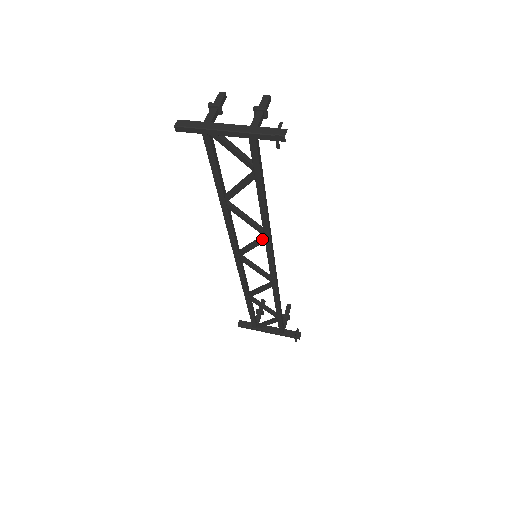
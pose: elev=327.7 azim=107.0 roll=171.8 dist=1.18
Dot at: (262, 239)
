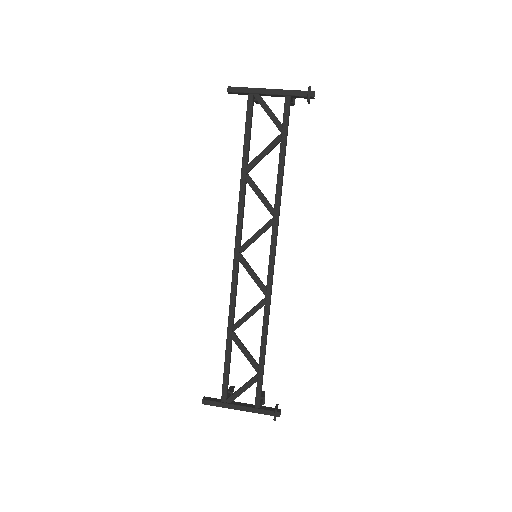
Dot at: (270, 222)
